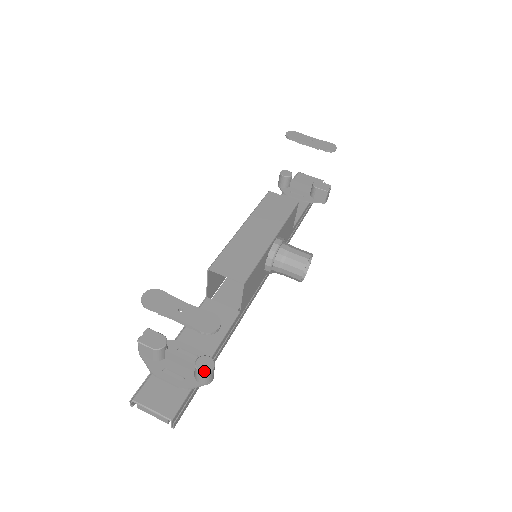
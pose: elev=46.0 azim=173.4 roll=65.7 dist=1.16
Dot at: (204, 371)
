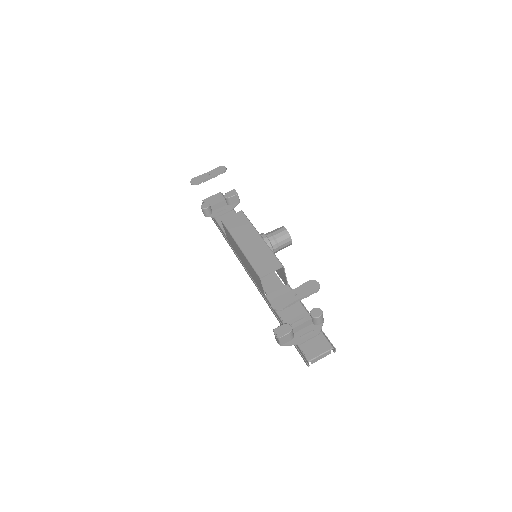
Dot at: (321, 315)
